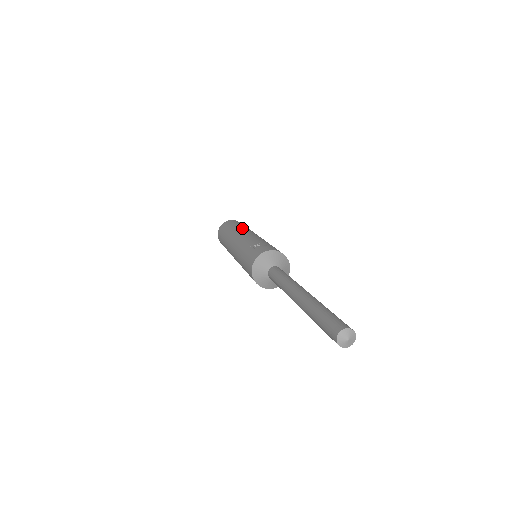
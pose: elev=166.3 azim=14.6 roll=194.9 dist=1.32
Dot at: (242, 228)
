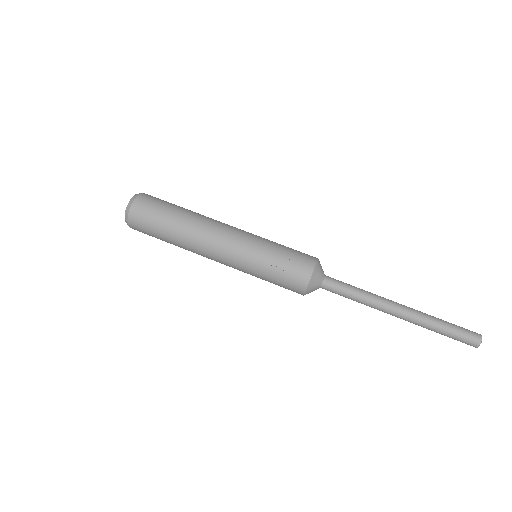
Dot at: (195, 225)
